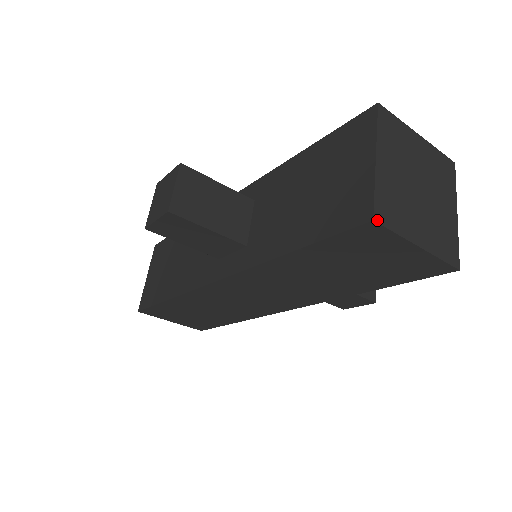
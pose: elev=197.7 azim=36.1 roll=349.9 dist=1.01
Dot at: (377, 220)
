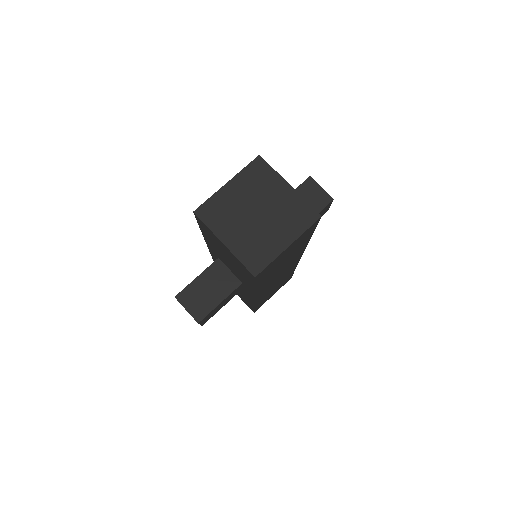
Dot at: (256, 274)
